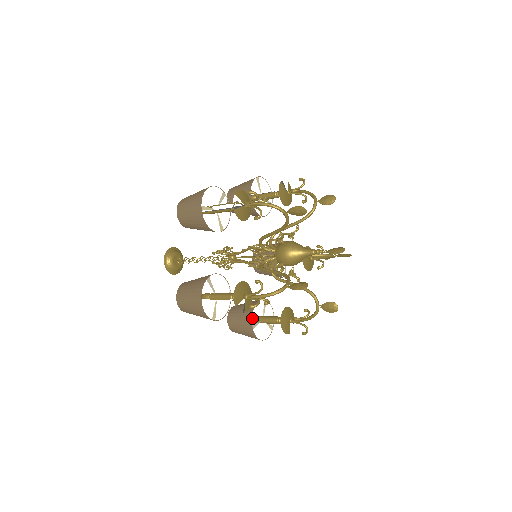
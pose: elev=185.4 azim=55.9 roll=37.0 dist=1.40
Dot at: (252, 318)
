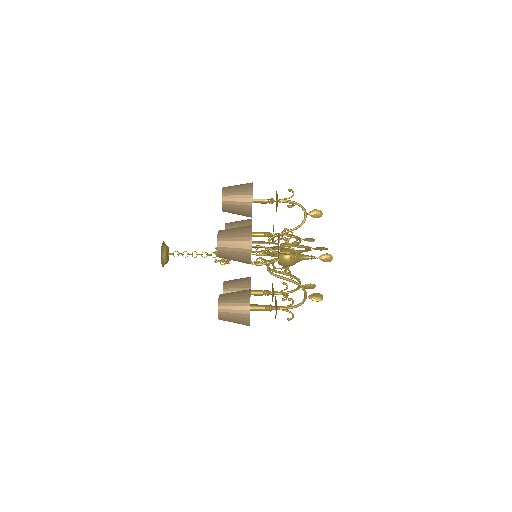
Dot at: occluded
